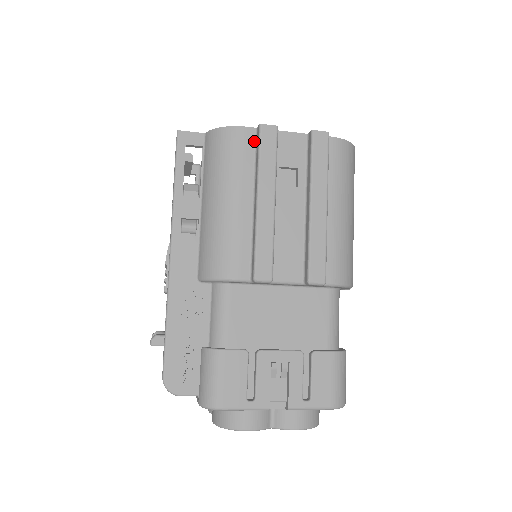
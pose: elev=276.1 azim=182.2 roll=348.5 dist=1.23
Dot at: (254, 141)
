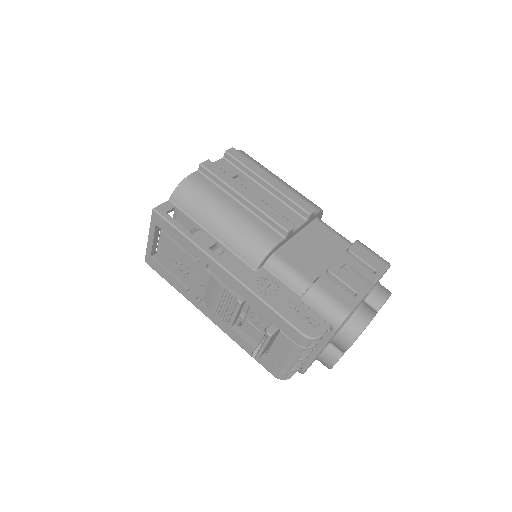
Dot at: (204, 176)
